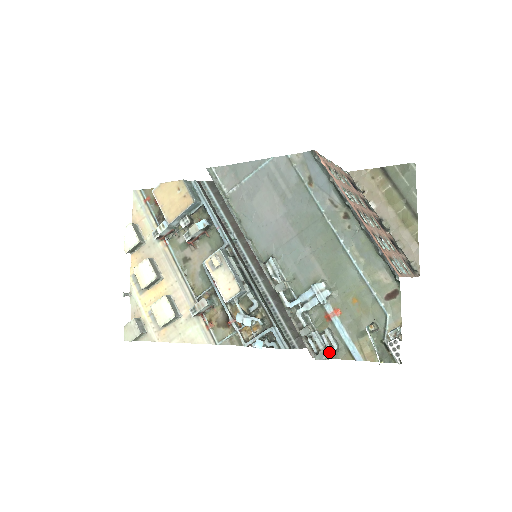
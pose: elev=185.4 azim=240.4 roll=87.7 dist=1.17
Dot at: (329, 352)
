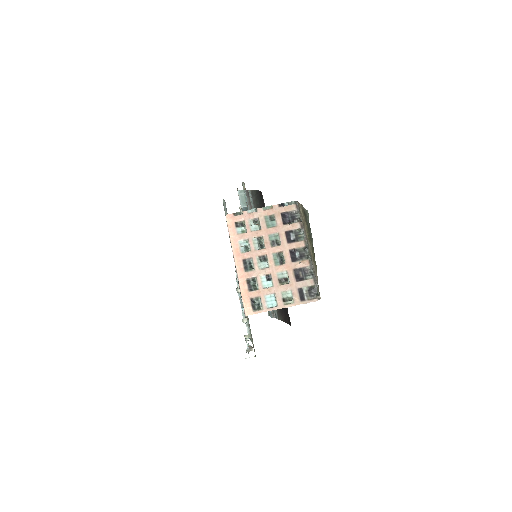
Dot at: (247, 338)
